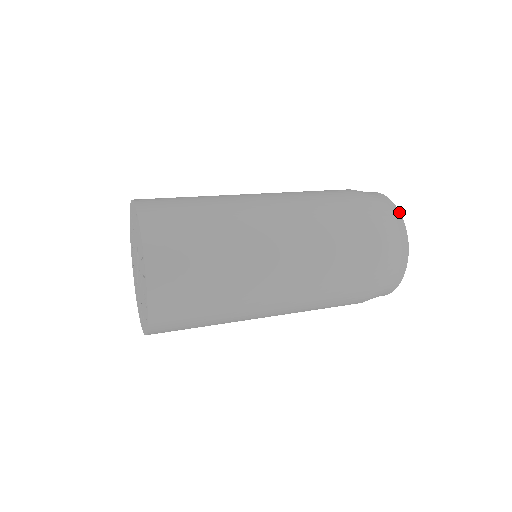
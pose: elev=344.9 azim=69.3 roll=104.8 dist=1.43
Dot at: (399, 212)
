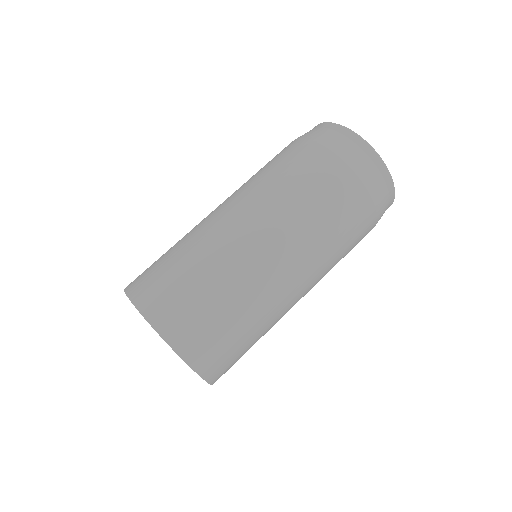
Dot at: occluded
